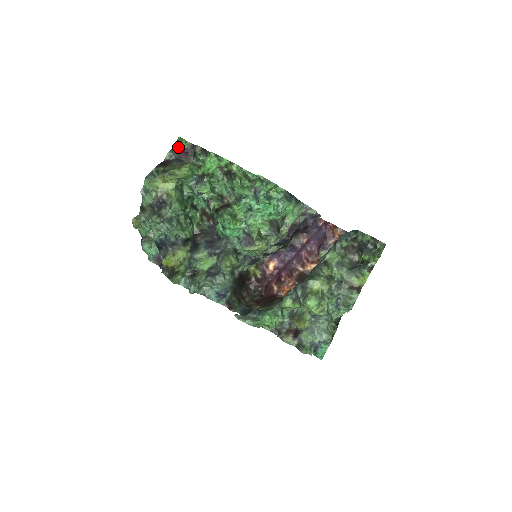
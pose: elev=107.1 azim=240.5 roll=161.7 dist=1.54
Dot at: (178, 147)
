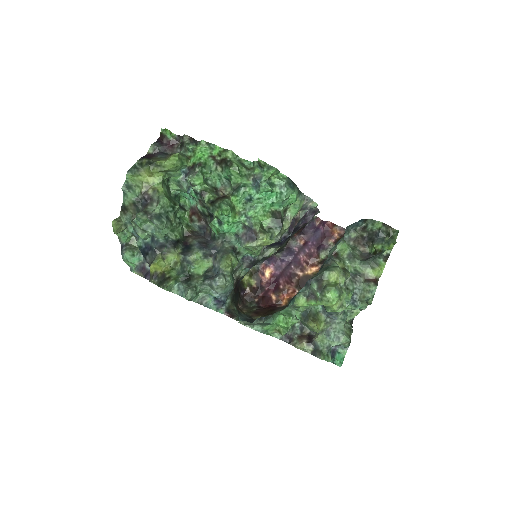
Dot at: (162, 140)
